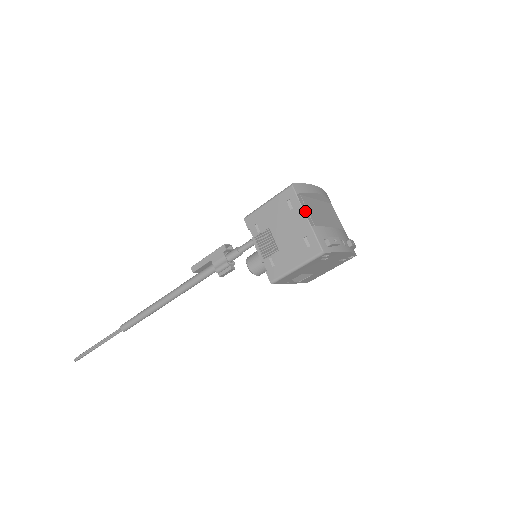
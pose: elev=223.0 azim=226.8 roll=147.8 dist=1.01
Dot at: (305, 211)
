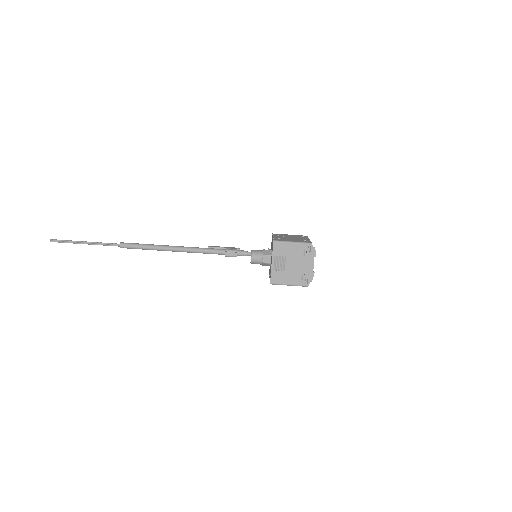
Dot at: occluded
